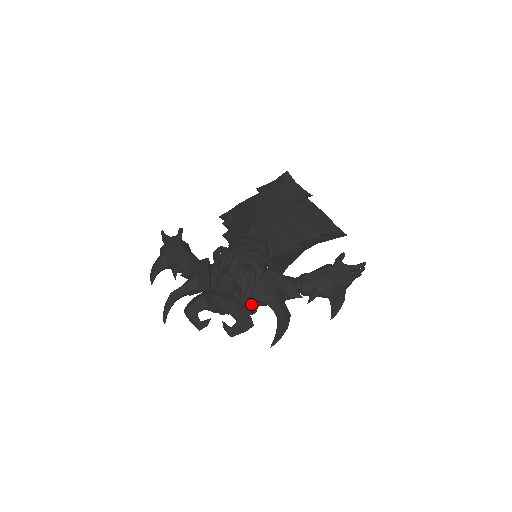
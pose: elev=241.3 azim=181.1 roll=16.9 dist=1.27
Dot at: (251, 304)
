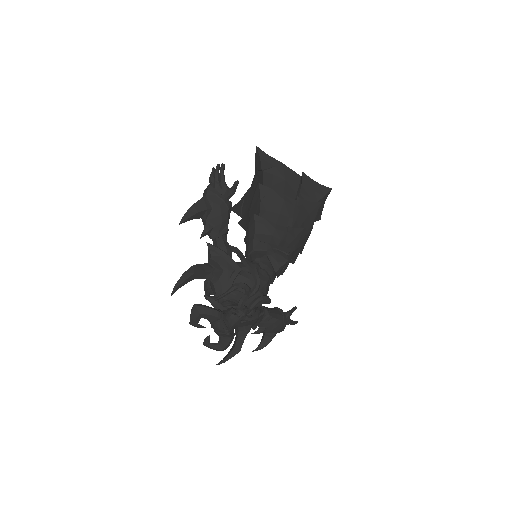
Dot at: occluded
